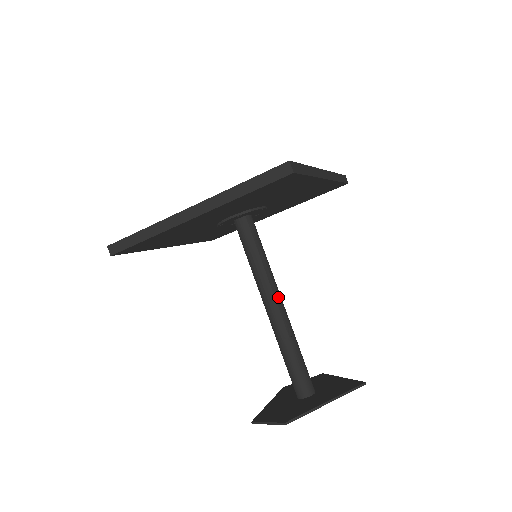
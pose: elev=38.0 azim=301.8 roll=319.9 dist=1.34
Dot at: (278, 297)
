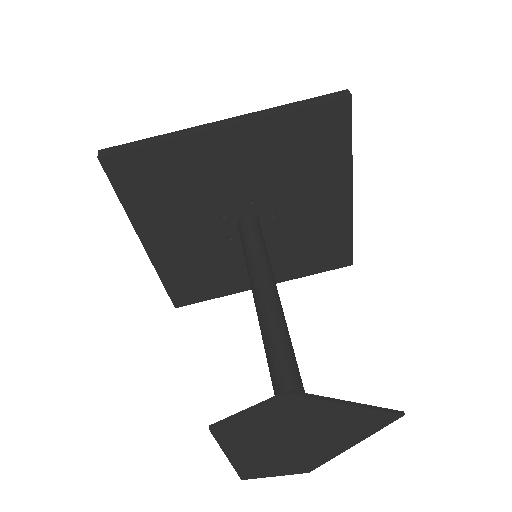
Dot at: (278, 295)
